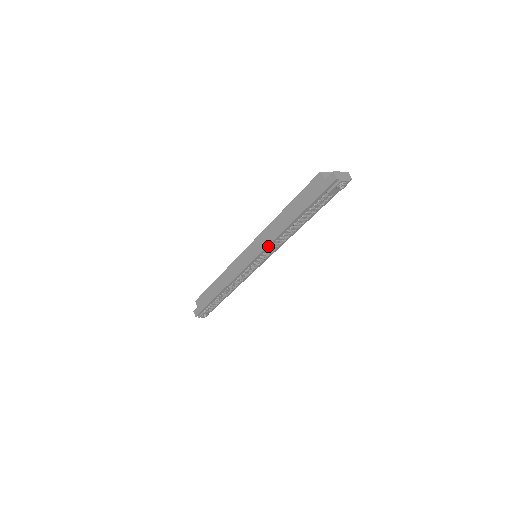
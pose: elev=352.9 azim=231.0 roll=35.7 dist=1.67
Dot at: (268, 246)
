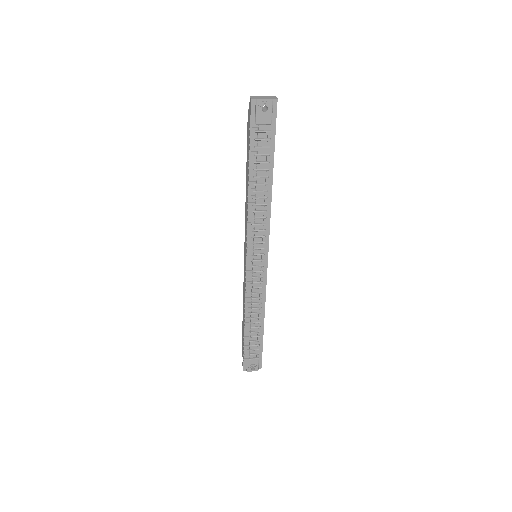
Dot at: (248, 229)
